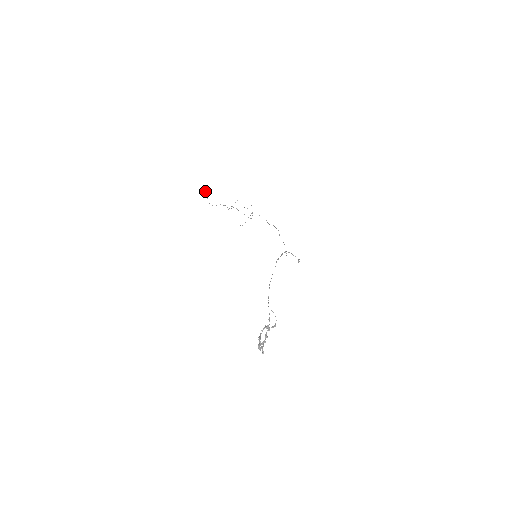
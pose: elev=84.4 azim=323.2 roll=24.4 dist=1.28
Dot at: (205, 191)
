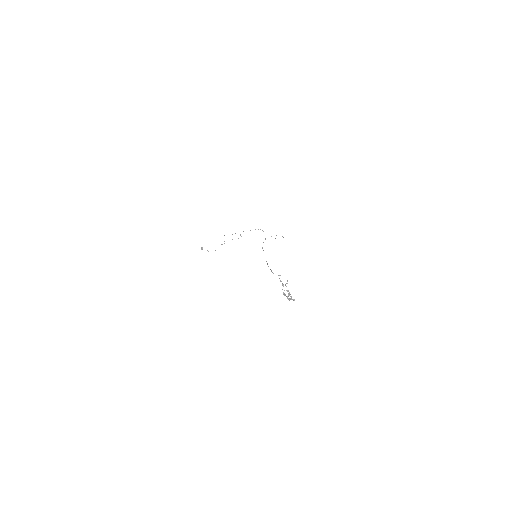
Dot at: (202, 248)
